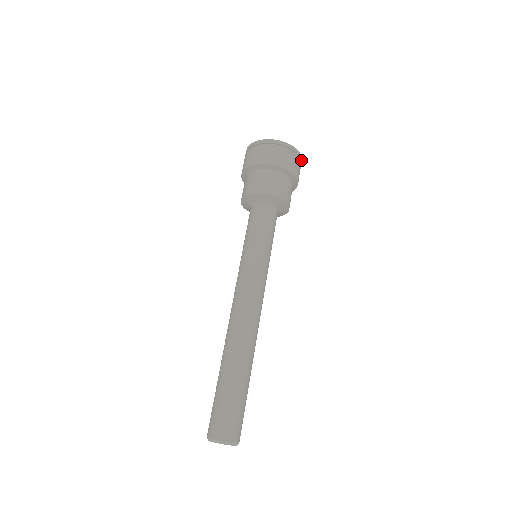
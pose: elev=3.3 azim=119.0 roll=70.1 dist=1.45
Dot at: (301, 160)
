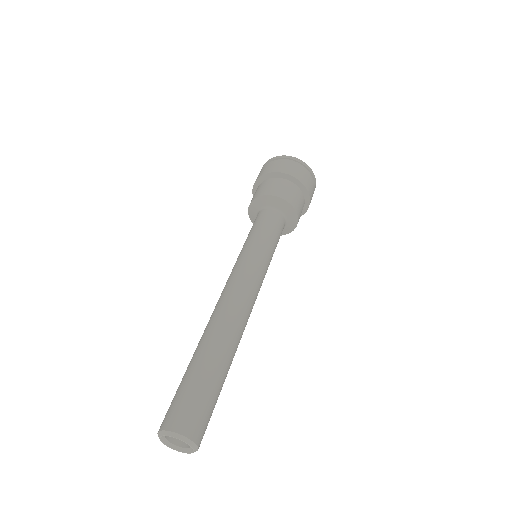
Dot at: (314, 190)
